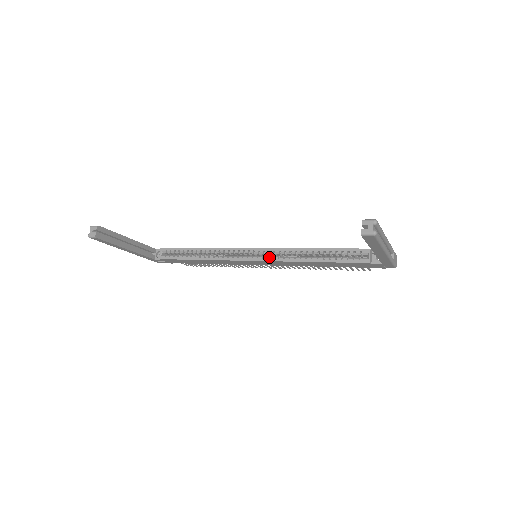
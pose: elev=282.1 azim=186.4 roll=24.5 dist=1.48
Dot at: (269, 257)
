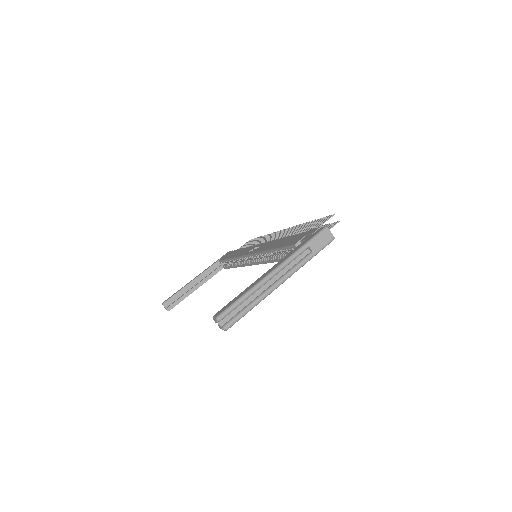
Dot at: (258, 261)
